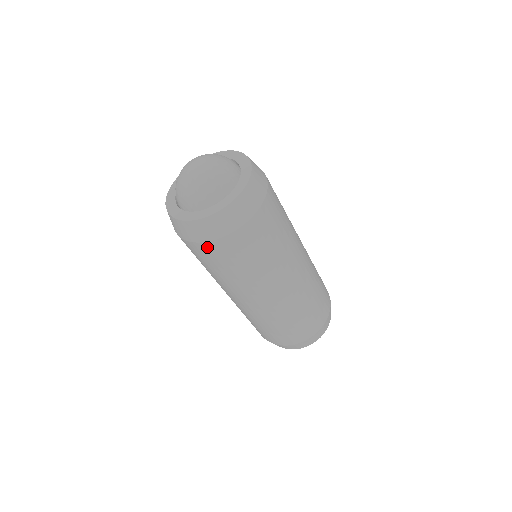
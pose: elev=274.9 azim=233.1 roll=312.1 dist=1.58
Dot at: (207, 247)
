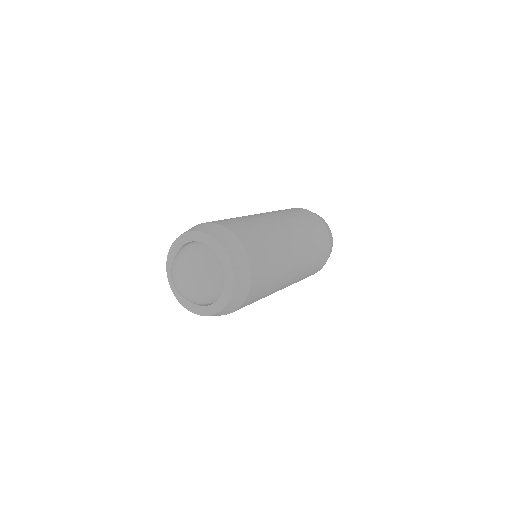
Dot at: occluded
